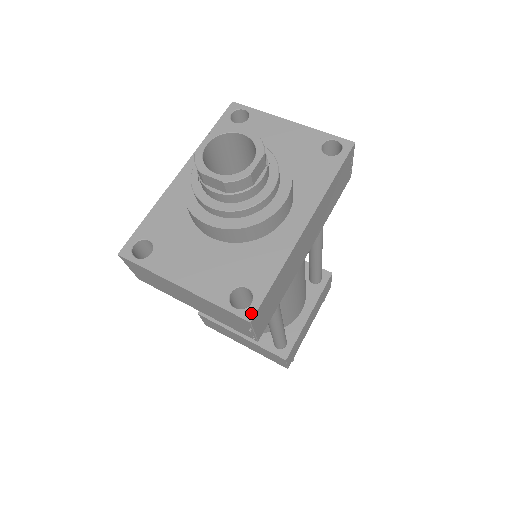
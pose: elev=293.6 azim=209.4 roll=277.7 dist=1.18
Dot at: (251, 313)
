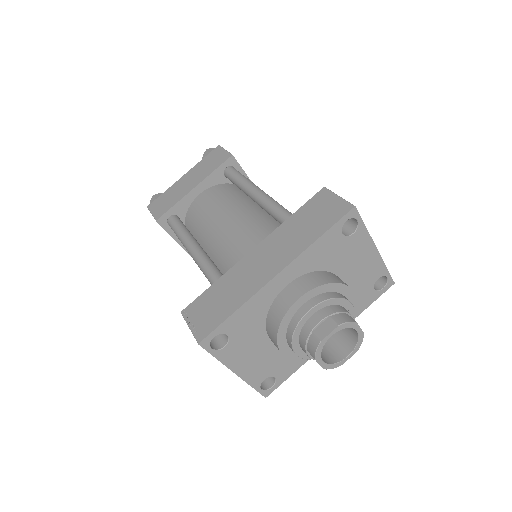
Dot at: (269, 393)
